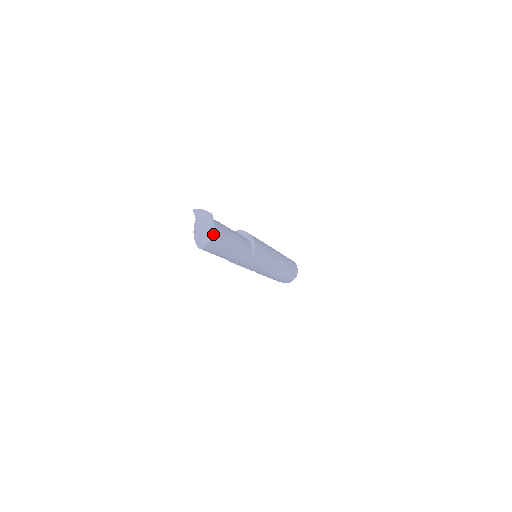
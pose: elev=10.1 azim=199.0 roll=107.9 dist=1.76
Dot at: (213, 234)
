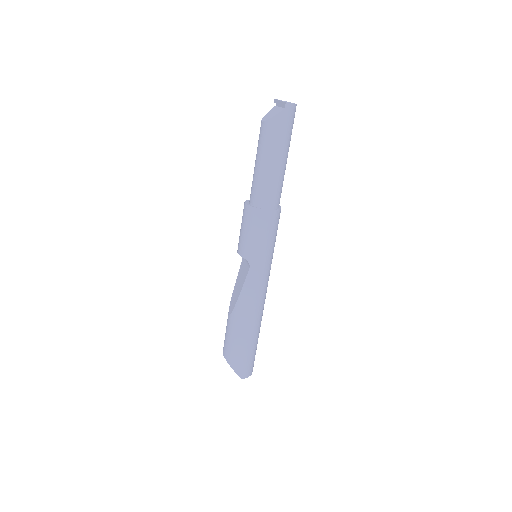
Dot at: (295, 104)
